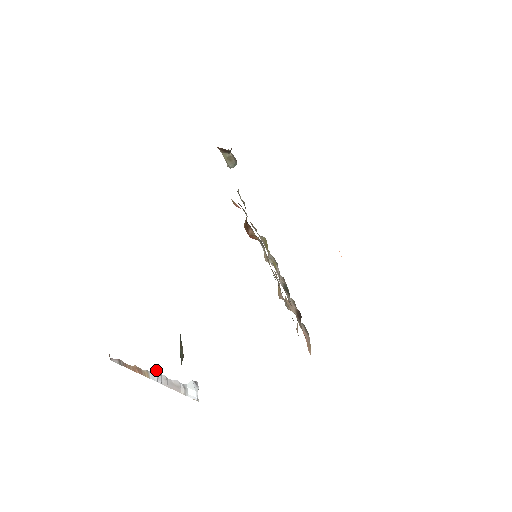
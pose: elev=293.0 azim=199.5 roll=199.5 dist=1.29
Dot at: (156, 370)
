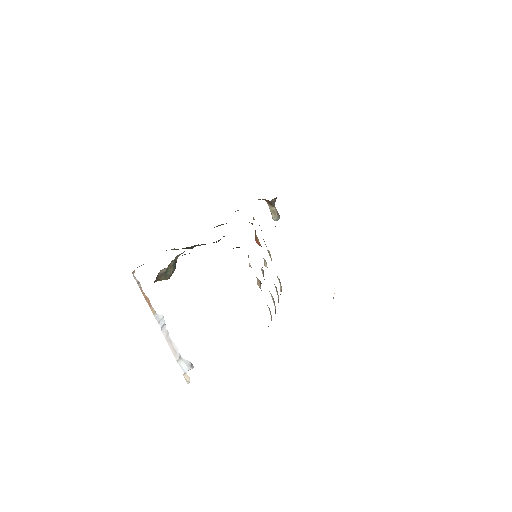
Dot at: (162, 317)
